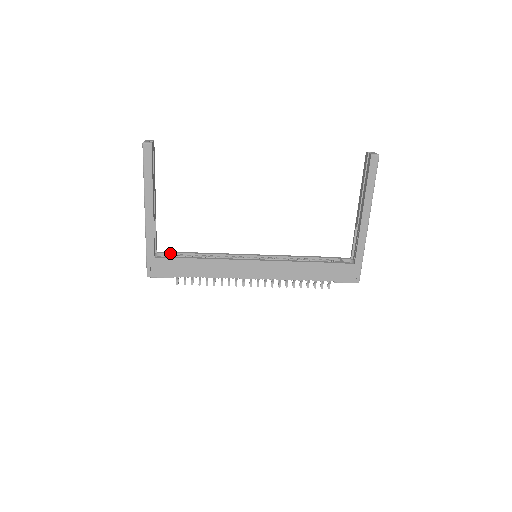
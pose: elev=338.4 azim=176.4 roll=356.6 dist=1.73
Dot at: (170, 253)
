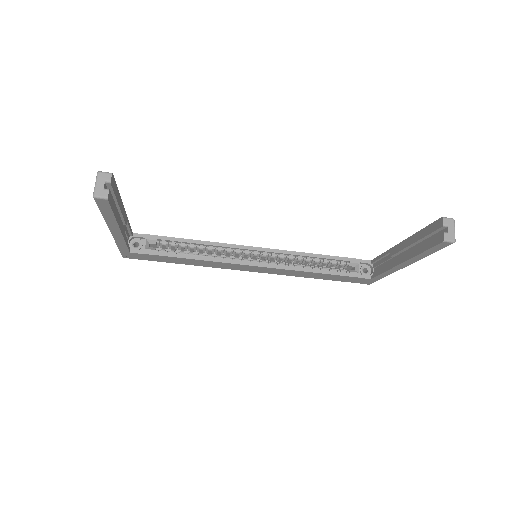
Dot at: (149, 240)
